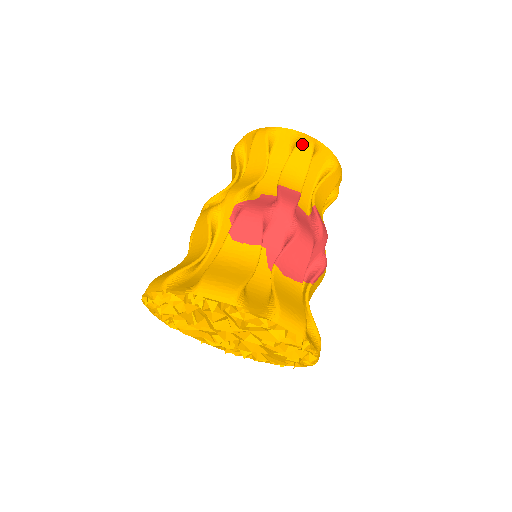
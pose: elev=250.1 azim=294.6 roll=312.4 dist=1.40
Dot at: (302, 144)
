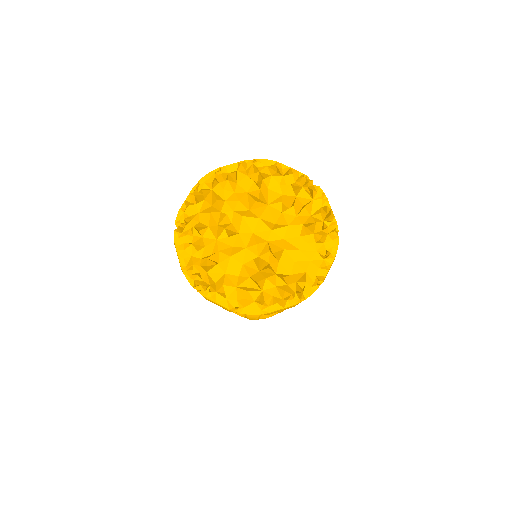
Dot at: occluded
